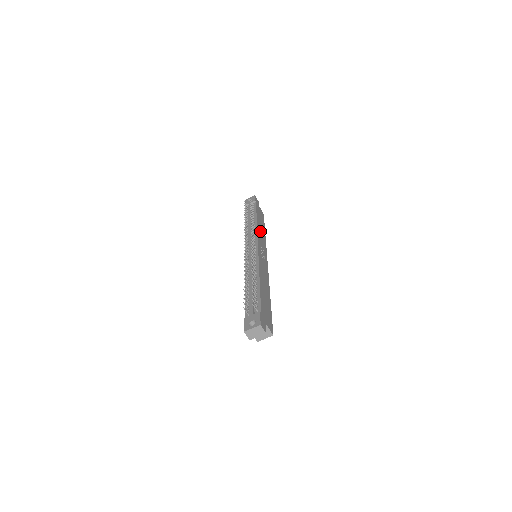
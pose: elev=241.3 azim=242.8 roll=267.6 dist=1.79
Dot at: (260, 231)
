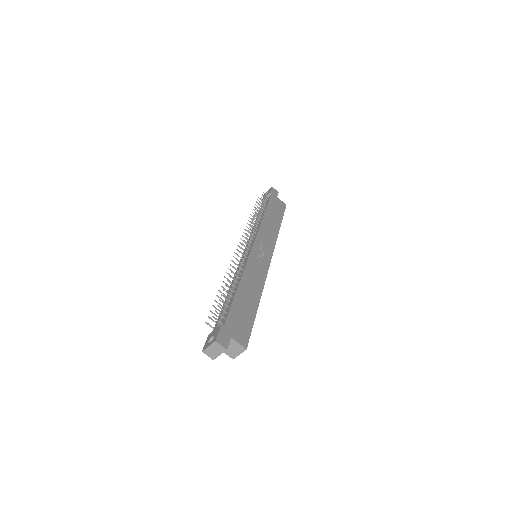
Dot at: (267, 226)
